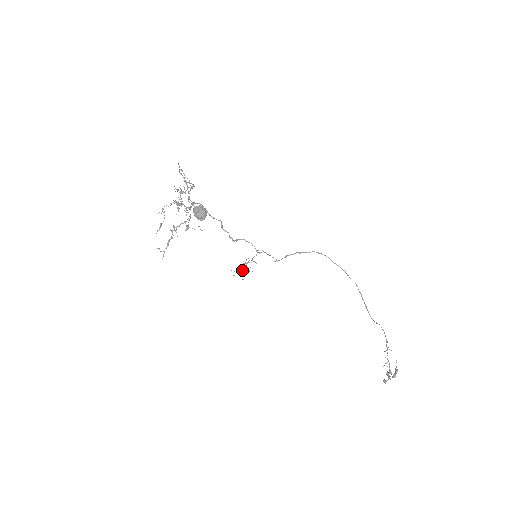
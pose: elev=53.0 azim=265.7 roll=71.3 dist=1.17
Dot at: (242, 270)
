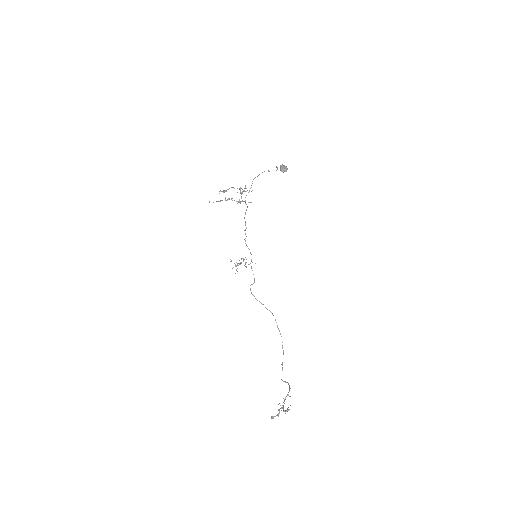
Dot at: (235, 264)
